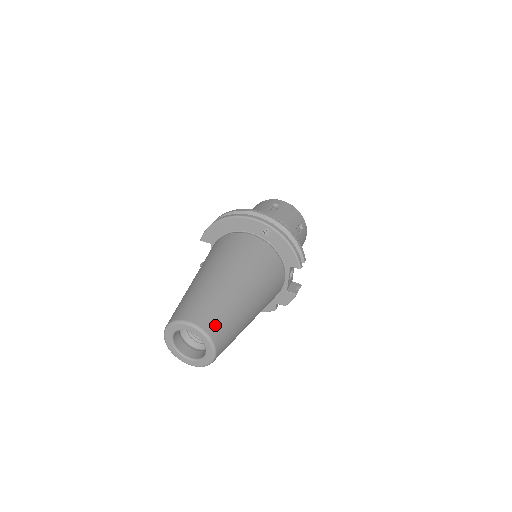
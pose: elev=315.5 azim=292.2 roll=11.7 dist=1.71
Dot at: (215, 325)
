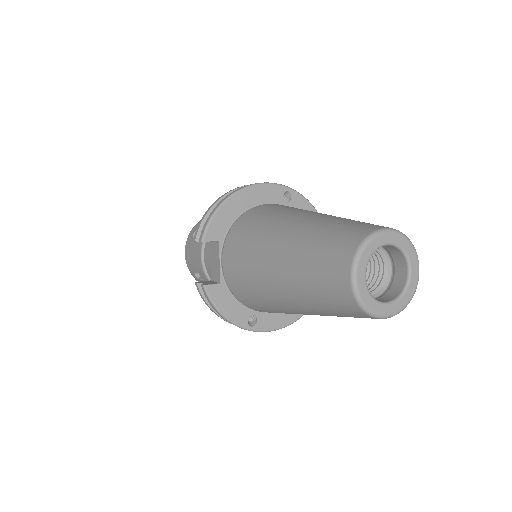
Dot at: occluded
